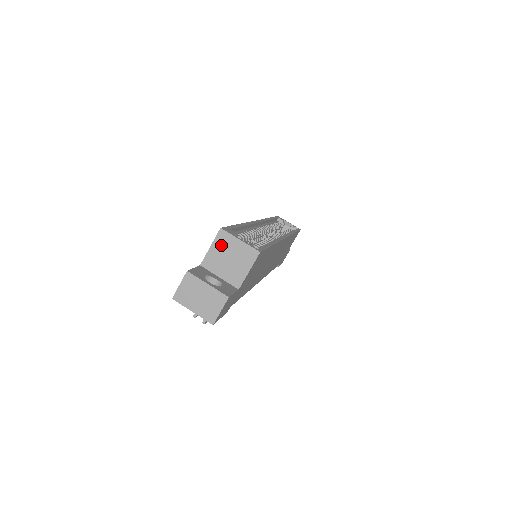
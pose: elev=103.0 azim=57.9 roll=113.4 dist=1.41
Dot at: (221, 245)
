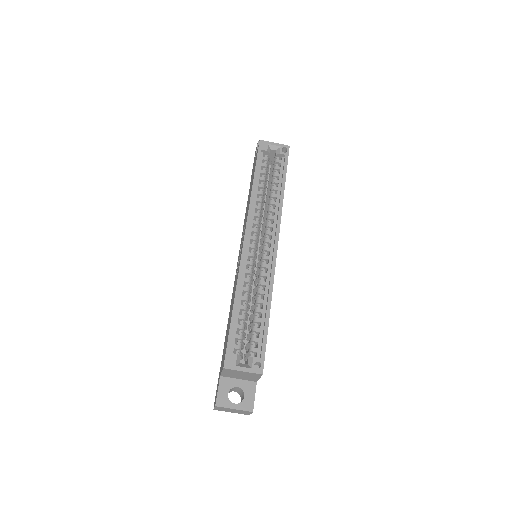
Dot at: (230, 372)
